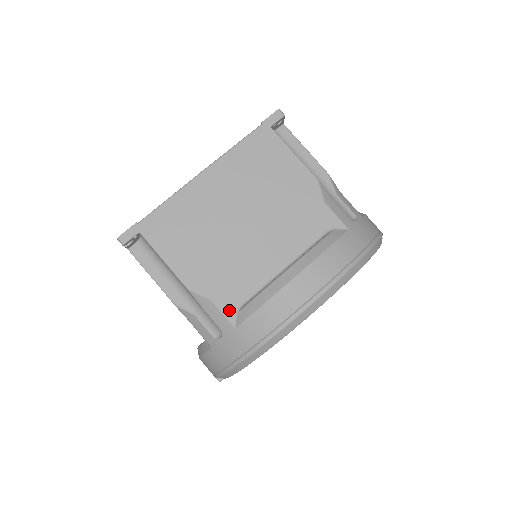
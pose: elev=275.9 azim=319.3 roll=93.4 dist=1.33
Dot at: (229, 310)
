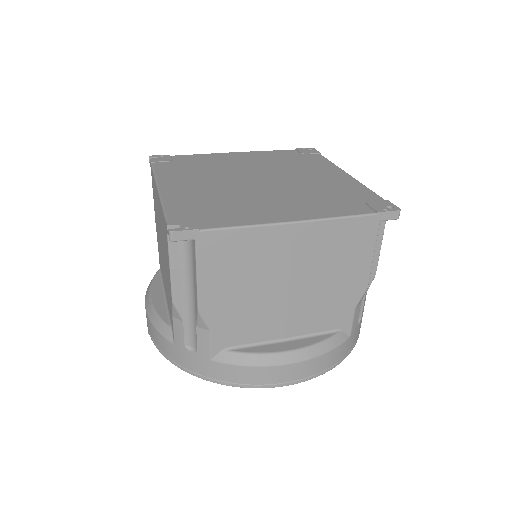
Dot at: (218, 345)
